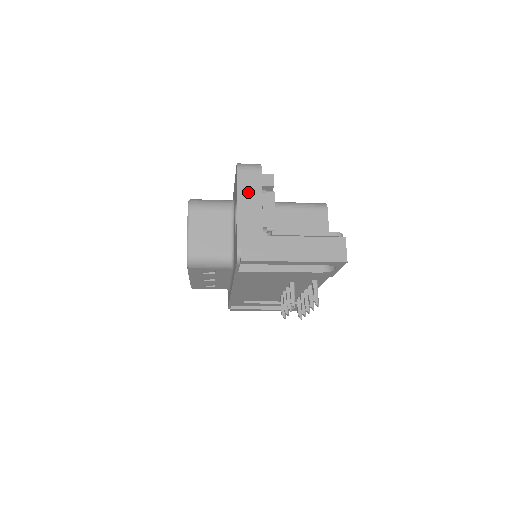
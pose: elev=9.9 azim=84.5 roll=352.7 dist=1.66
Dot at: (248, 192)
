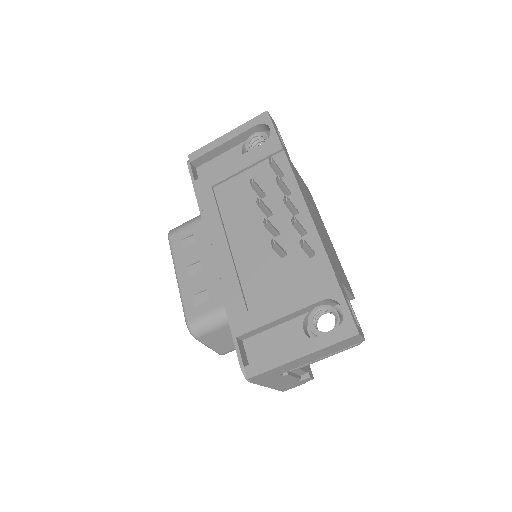
Dot at: occluded
